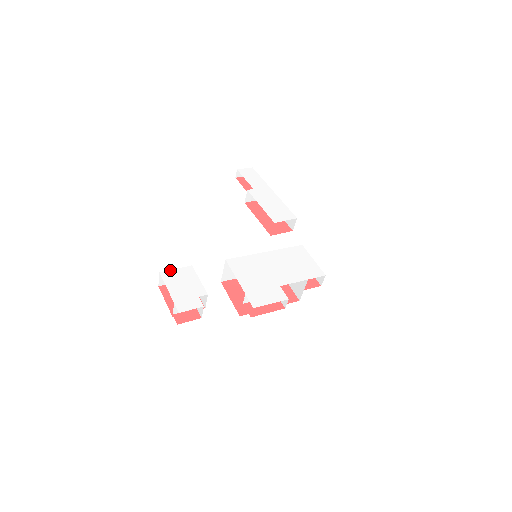
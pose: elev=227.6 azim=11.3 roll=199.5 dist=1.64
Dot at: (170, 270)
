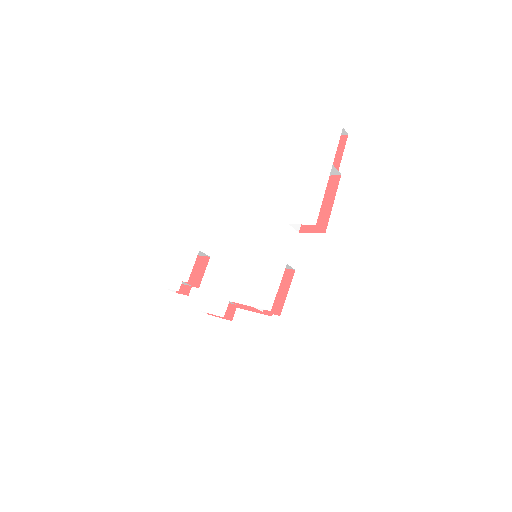
Dot at: (187, 249)
